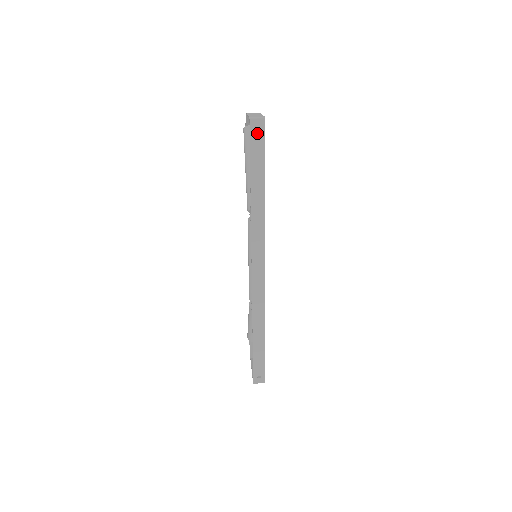
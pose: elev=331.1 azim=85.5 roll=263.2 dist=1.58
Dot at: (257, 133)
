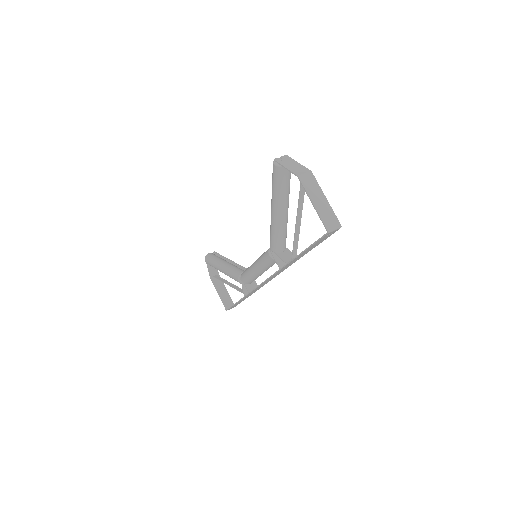
Dot at: (327, 236)
